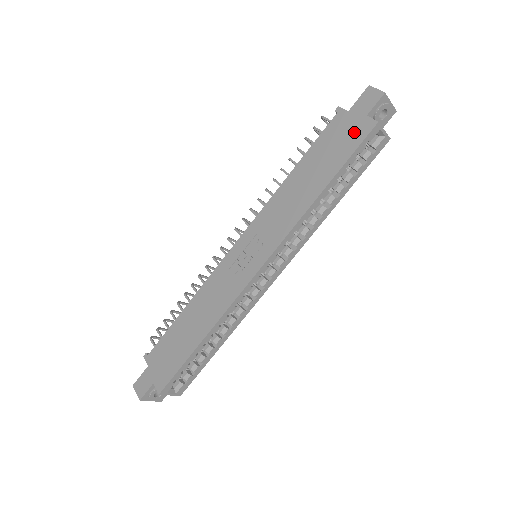
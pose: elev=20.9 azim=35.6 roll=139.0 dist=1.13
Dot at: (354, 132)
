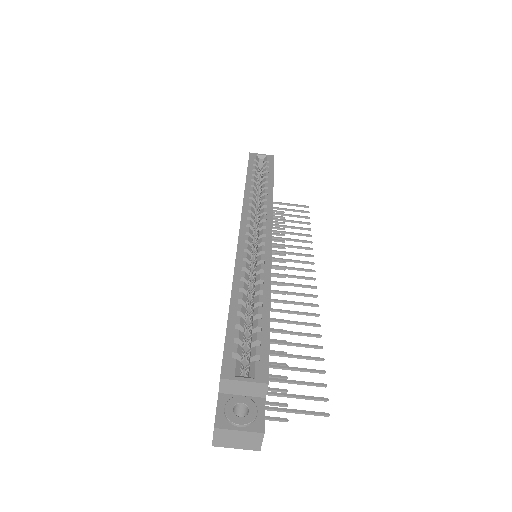
Dot at: occluded
